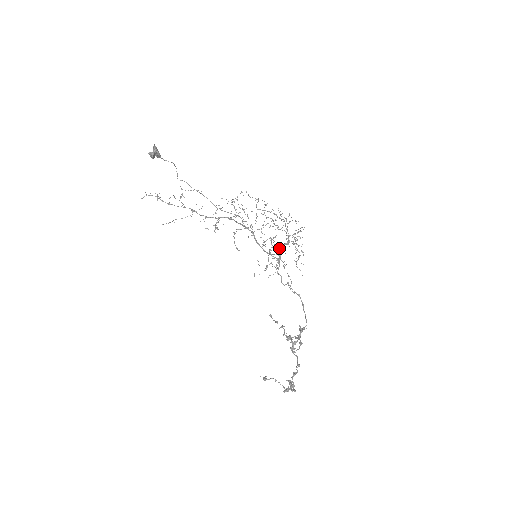
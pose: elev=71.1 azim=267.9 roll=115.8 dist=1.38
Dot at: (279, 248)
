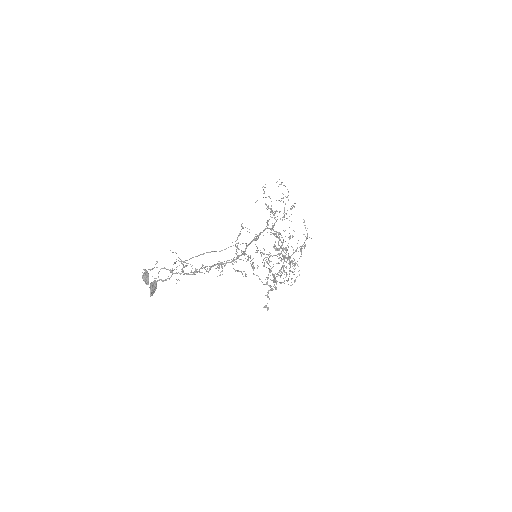
Dot at: (284, 219)
